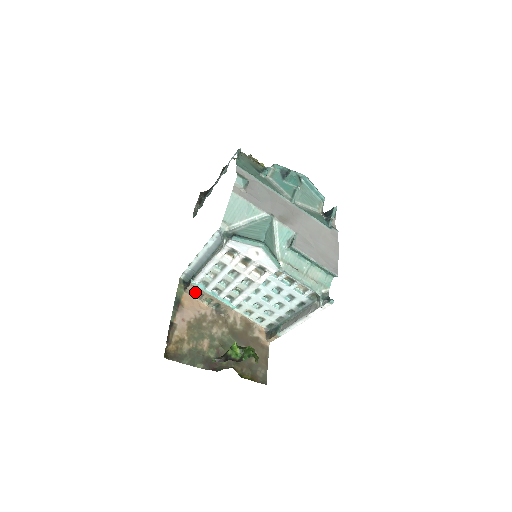
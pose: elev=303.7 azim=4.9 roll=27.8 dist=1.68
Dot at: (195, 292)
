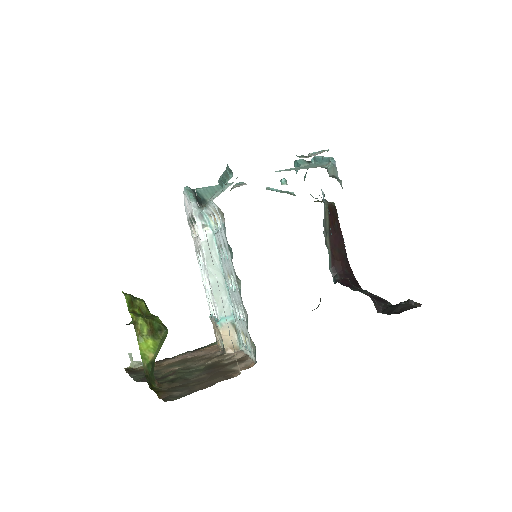
Dot at: (216, 333)
